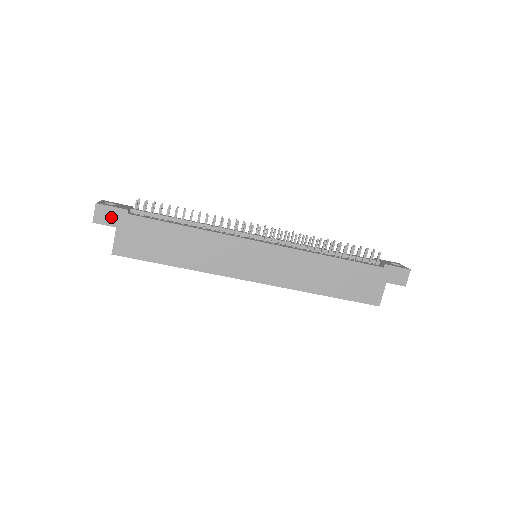
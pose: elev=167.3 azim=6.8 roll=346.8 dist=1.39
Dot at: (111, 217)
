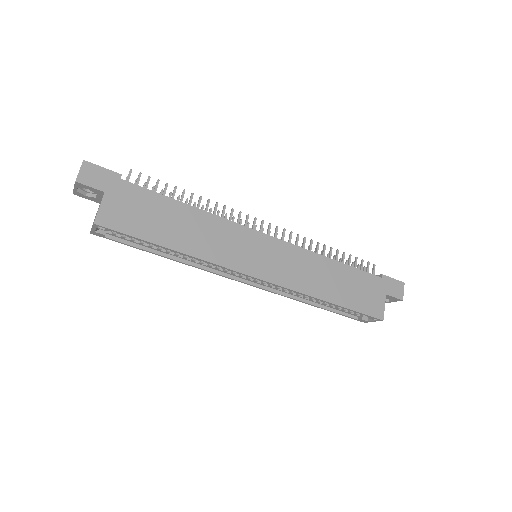
Dot at: (100, 179)
